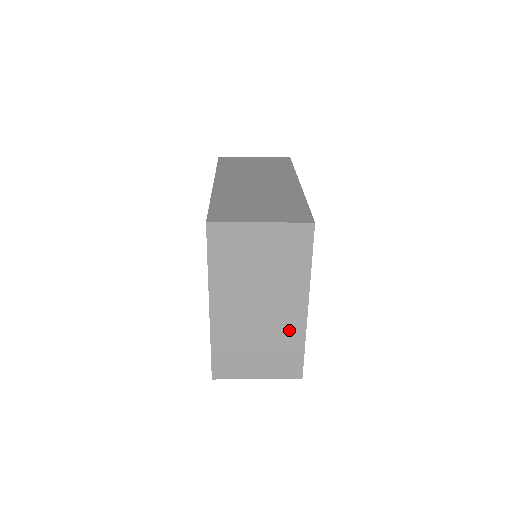
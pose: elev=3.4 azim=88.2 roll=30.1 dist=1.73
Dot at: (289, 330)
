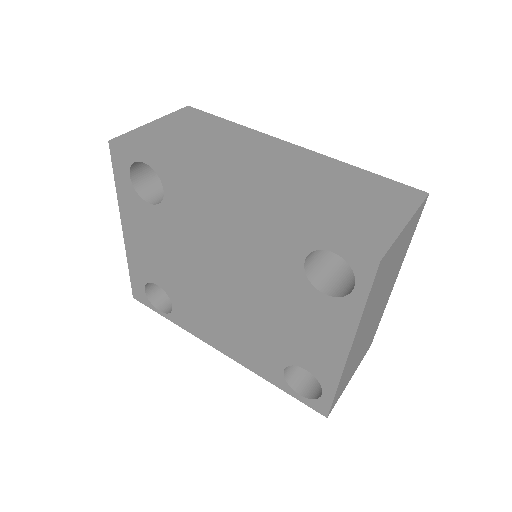
Dot at: (380, 313)
